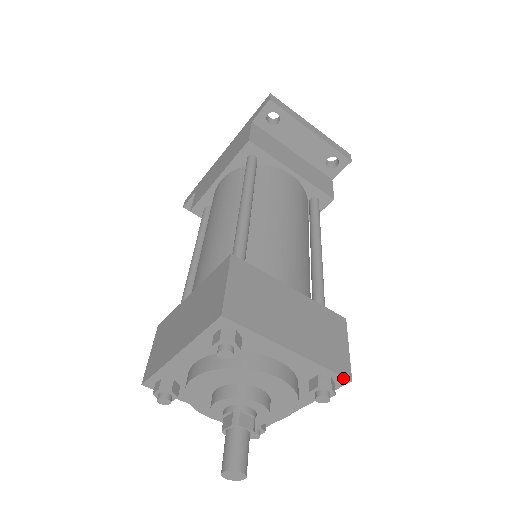
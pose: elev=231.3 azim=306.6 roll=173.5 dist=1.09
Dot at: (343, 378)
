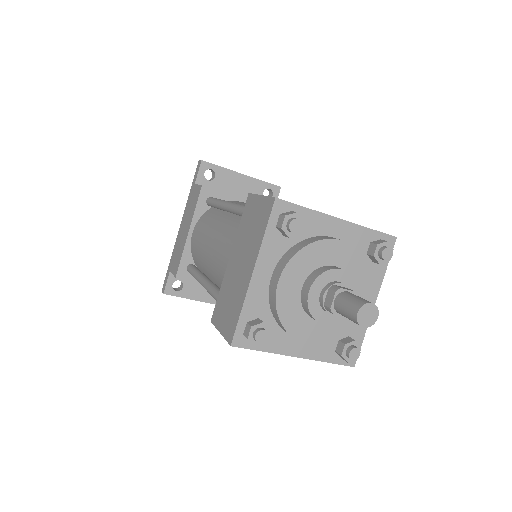
Dot at: (389, 237)
